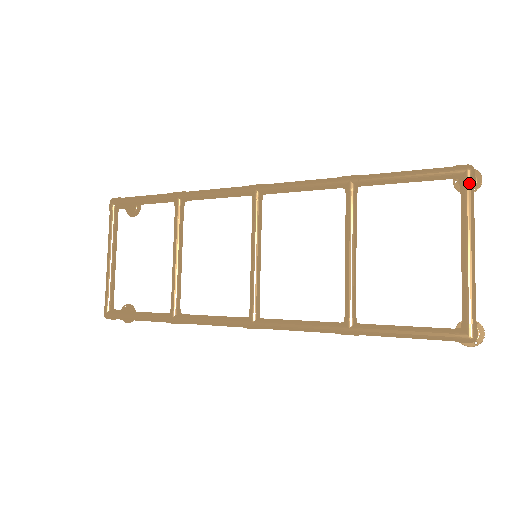
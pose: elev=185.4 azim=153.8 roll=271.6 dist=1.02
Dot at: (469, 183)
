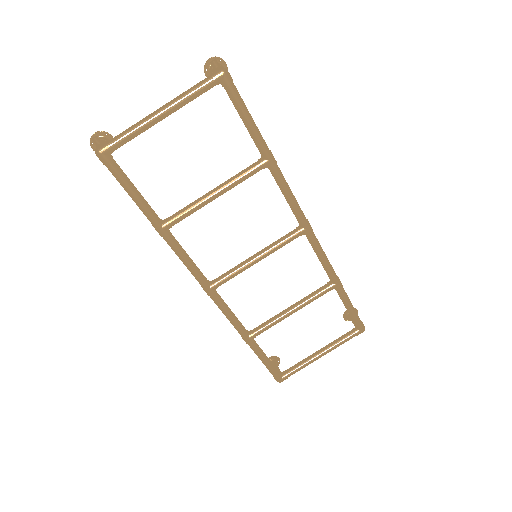
Dot at: (356, 335)
